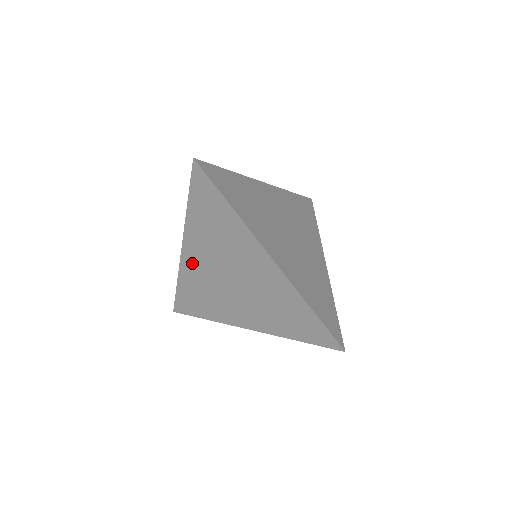
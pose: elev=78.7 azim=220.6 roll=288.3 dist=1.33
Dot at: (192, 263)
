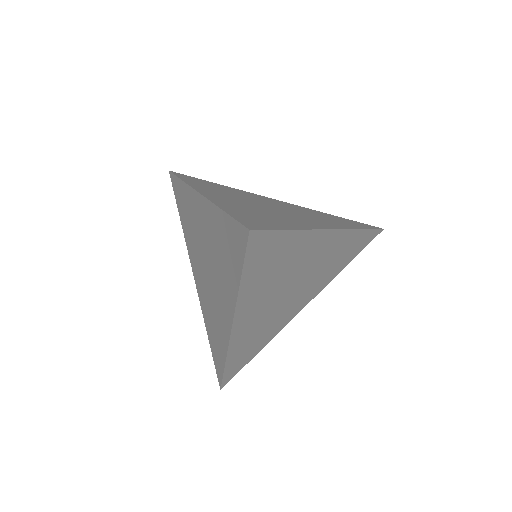
Dot at: (196, 207)
